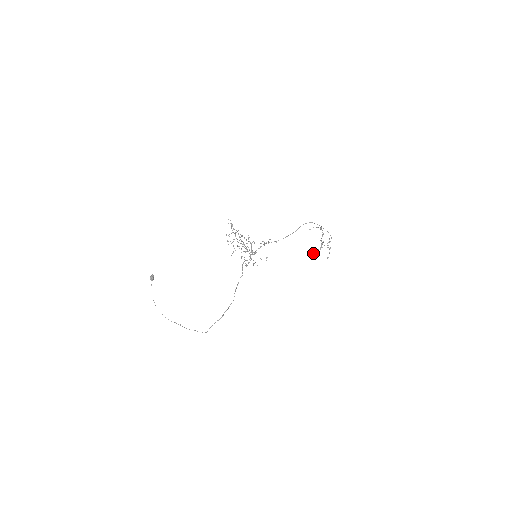
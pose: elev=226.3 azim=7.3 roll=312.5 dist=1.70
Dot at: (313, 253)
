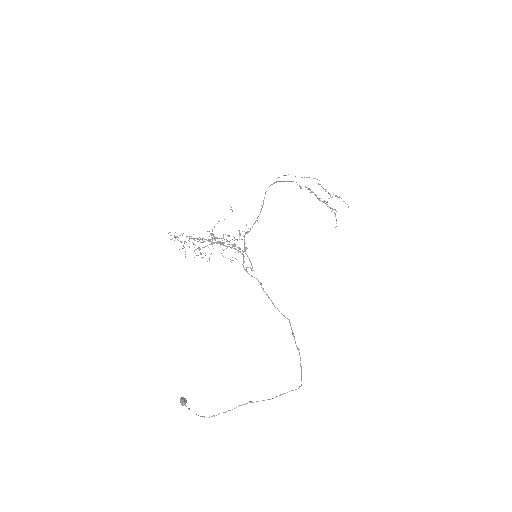
Dot at: (336, 226)
